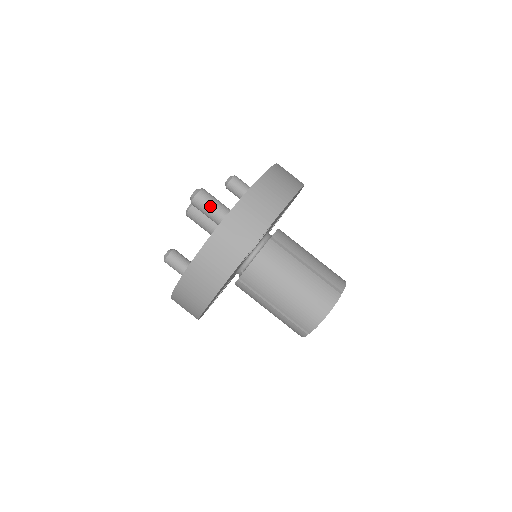
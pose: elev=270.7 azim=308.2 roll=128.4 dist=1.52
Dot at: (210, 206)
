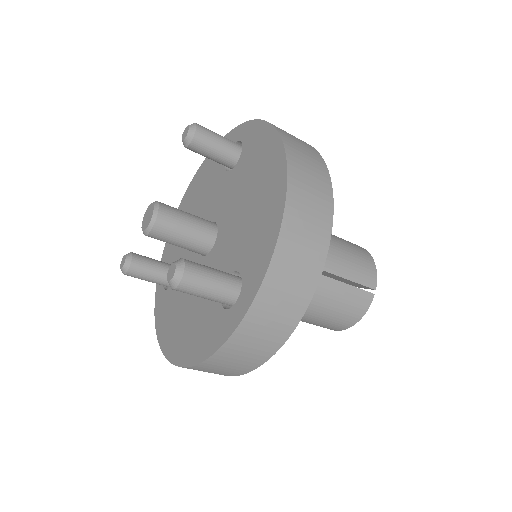
Dot at: (205, 293)
